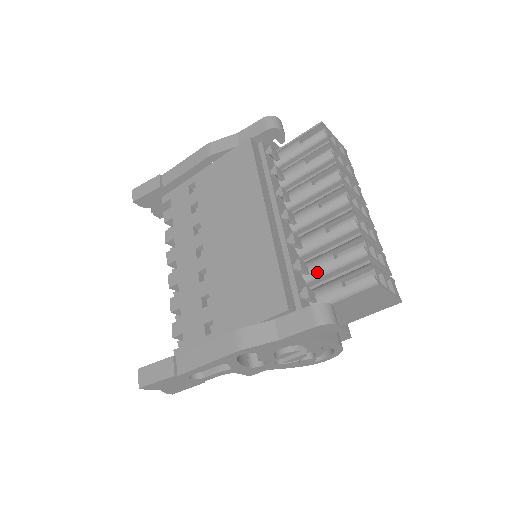
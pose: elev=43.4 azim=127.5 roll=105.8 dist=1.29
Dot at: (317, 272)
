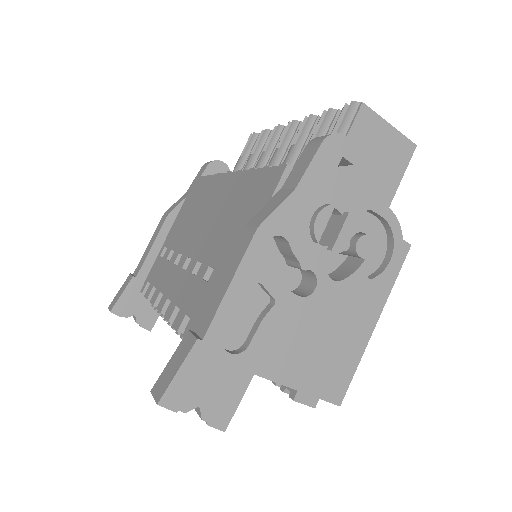
Dot at: occluded
